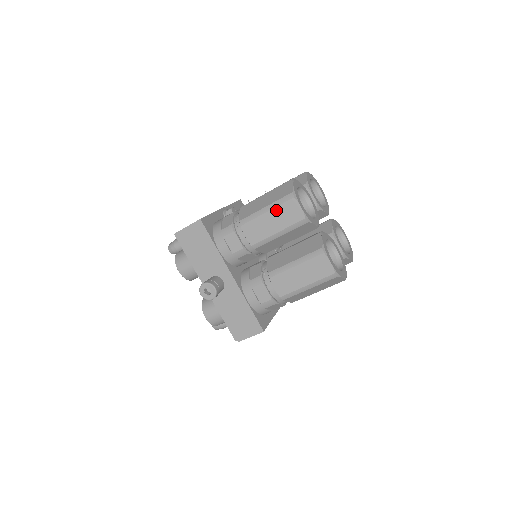
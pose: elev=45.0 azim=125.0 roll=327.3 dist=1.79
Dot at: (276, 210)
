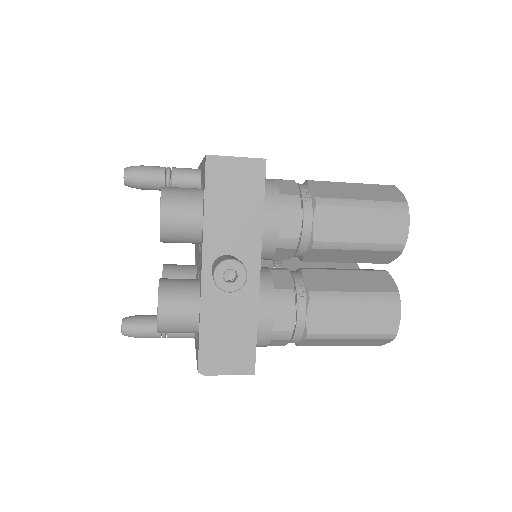
Dot at: (377, 212)
